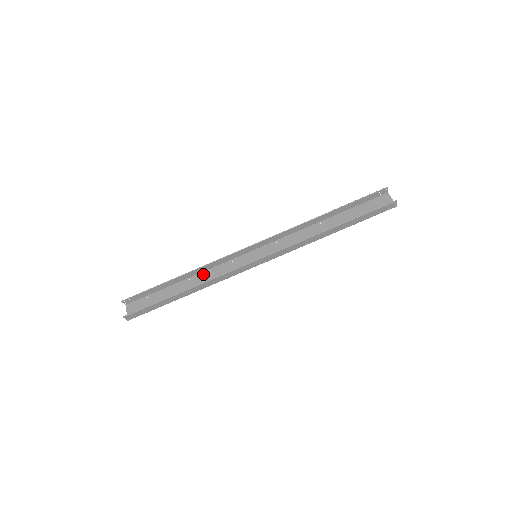
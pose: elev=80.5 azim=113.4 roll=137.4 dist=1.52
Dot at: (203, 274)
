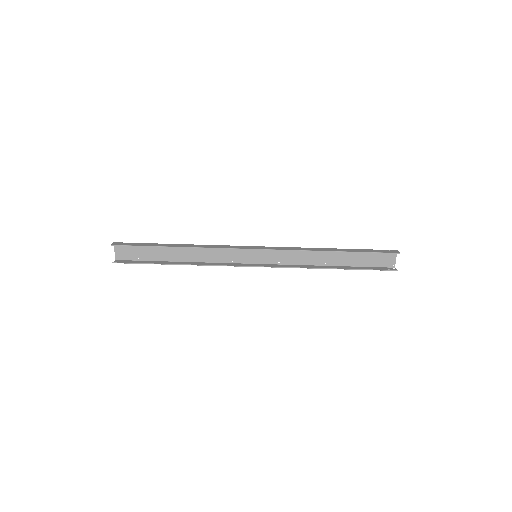
Dot at: (200, 248)
